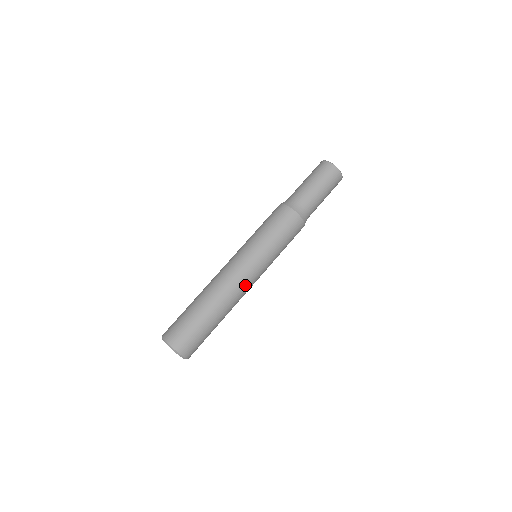
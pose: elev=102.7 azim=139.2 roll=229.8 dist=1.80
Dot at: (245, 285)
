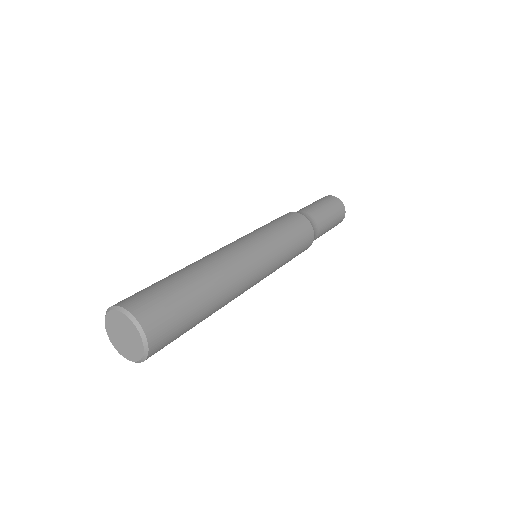
Dot at: (234, 252)
